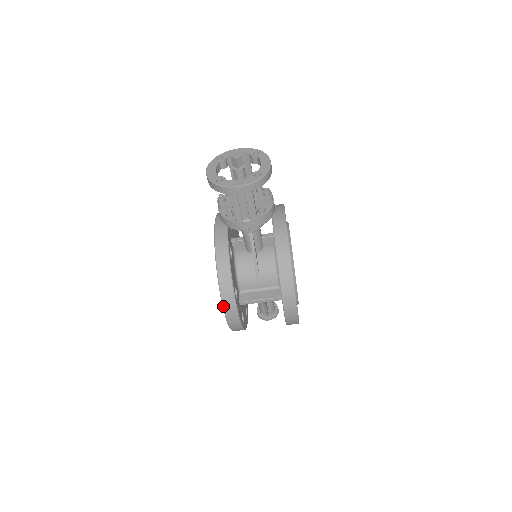
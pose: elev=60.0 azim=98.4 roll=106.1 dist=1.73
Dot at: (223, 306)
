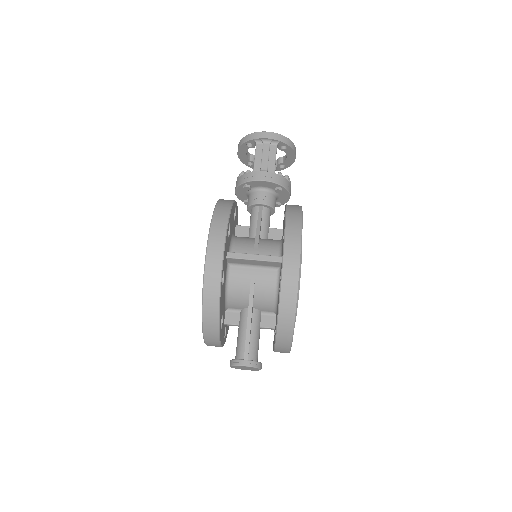
Dot at: (211, 224)
